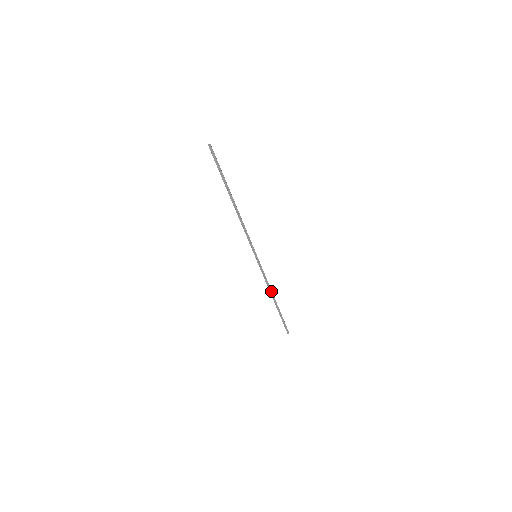
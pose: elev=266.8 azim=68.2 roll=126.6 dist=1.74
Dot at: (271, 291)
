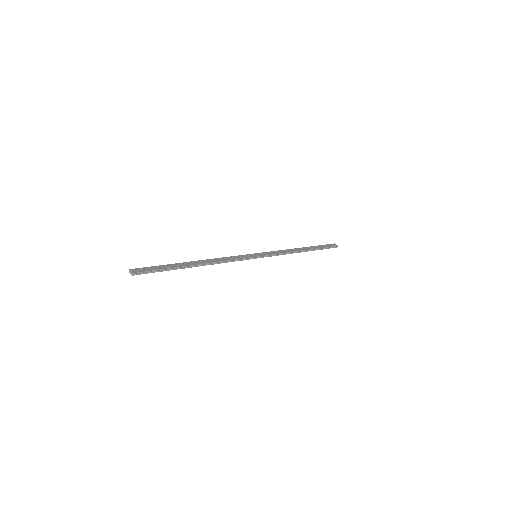
Dot at: (294, 252)
